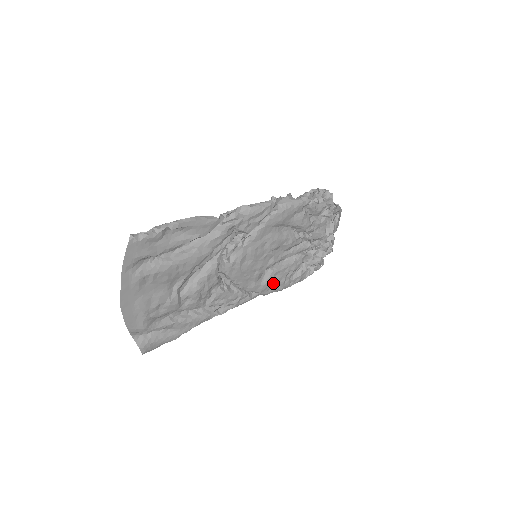
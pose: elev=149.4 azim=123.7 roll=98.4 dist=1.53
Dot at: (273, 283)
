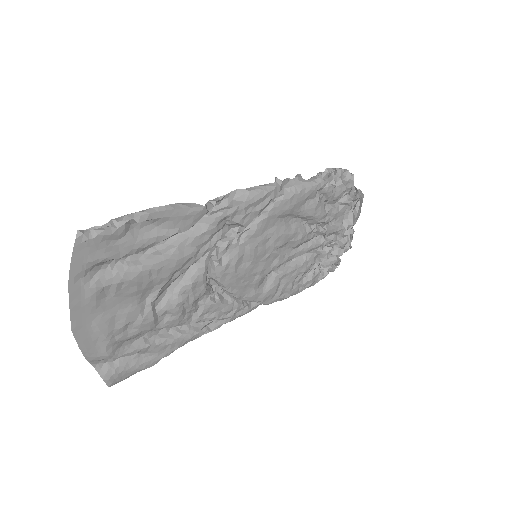
Dot at: (278, 289)
